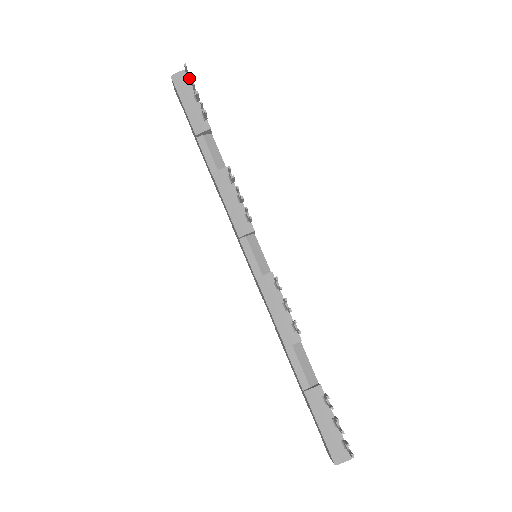
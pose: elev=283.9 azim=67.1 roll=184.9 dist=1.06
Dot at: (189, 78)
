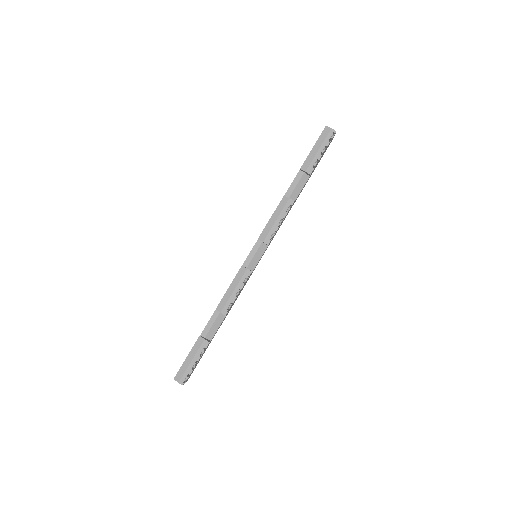
Dot at: (330, 139)
